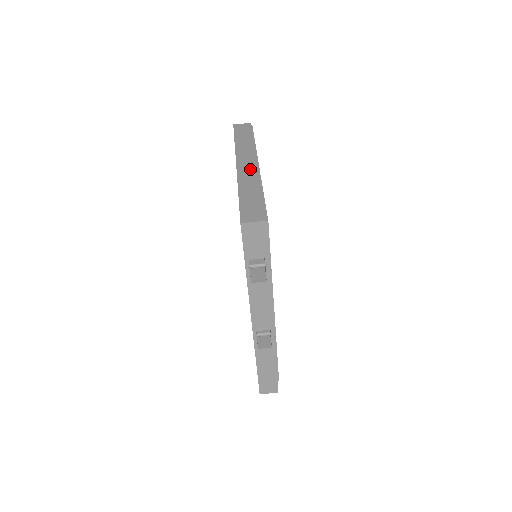
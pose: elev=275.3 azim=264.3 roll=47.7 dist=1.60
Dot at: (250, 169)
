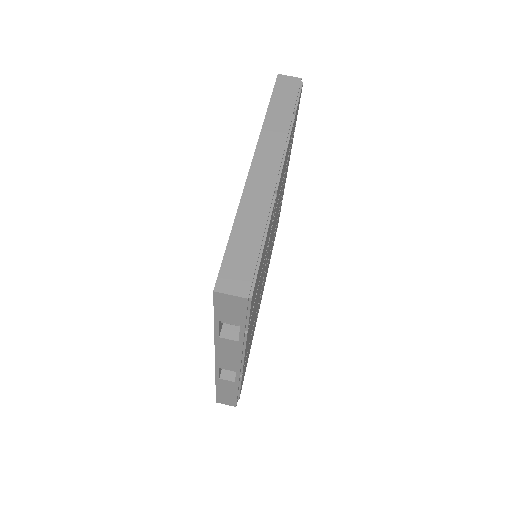
Dot at: (266, 179)
